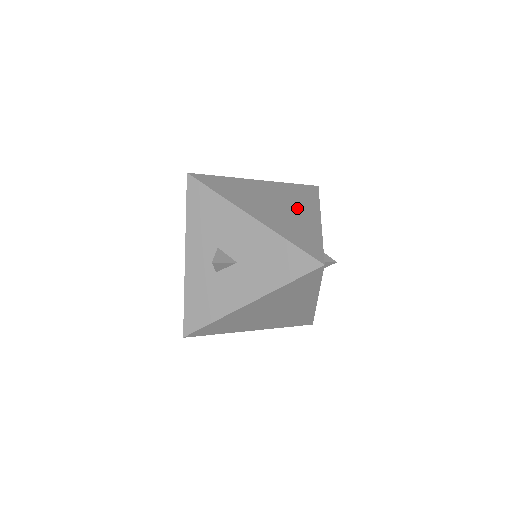
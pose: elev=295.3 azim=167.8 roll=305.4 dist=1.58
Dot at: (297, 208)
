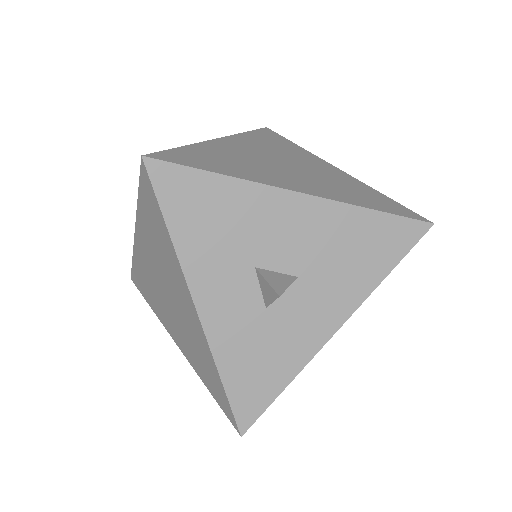
Dot at: (303, 161)
